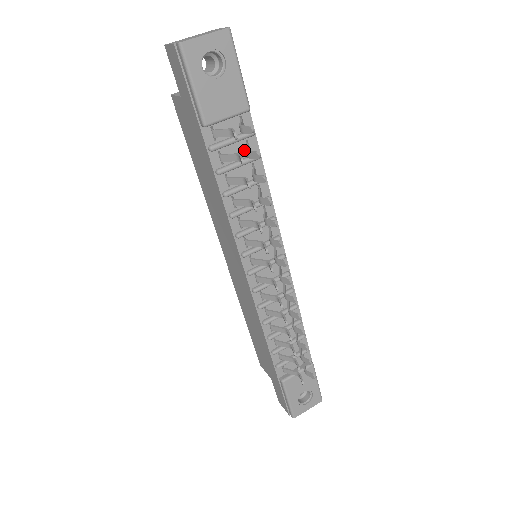
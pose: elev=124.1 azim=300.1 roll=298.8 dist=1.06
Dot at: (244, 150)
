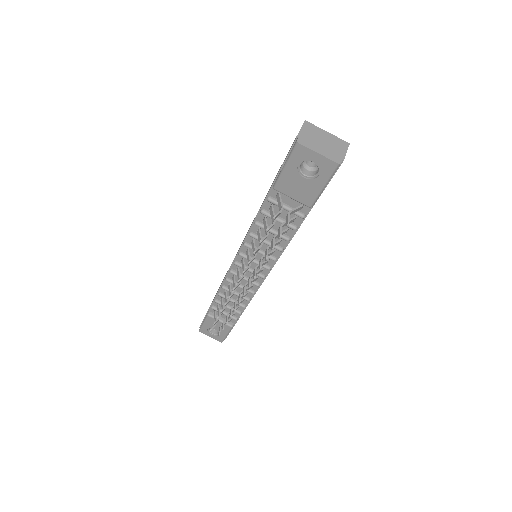
Dot at: (290, 217)
